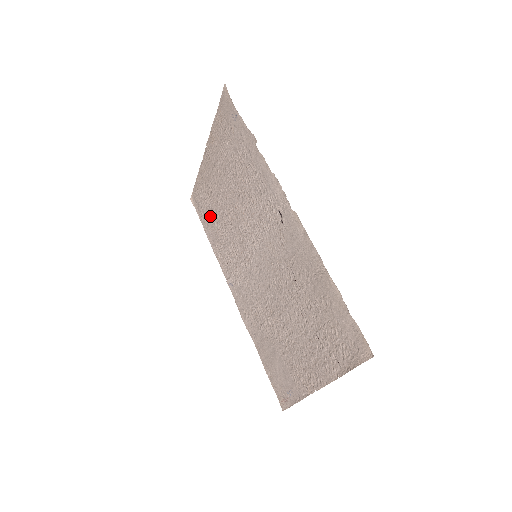
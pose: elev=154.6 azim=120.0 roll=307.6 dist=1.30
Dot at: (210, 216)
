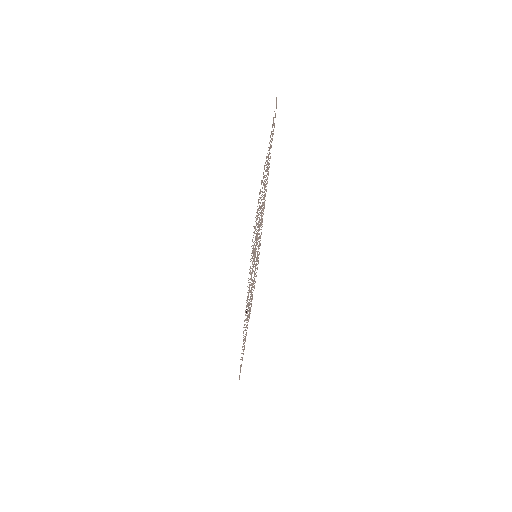
Dot at: occluded
